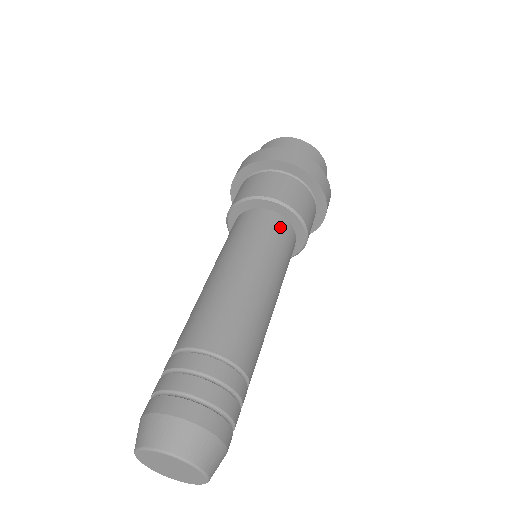
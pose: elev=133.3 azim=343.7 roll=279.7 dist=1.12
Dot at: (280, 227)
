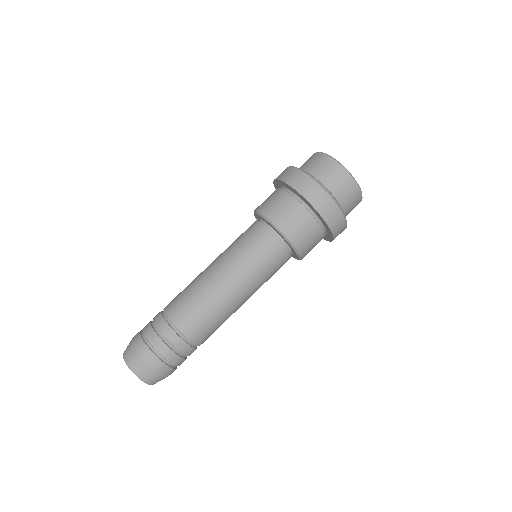
Dot at: (259, 235)
